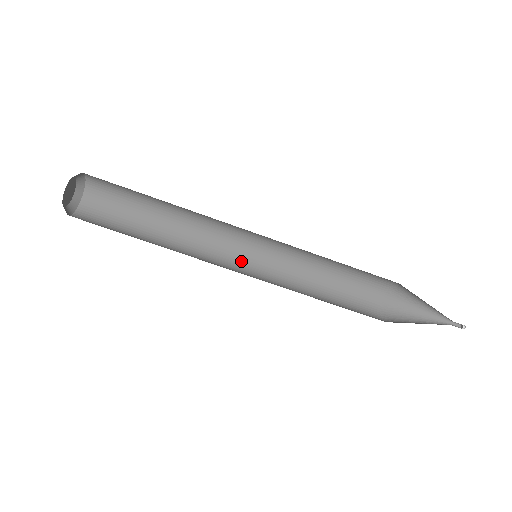
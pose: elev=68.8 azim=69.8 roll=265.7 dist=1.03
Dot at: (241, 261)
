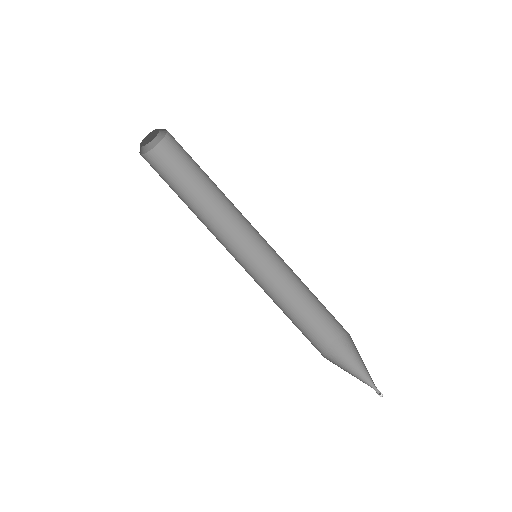
Dot at: (252, 246)
